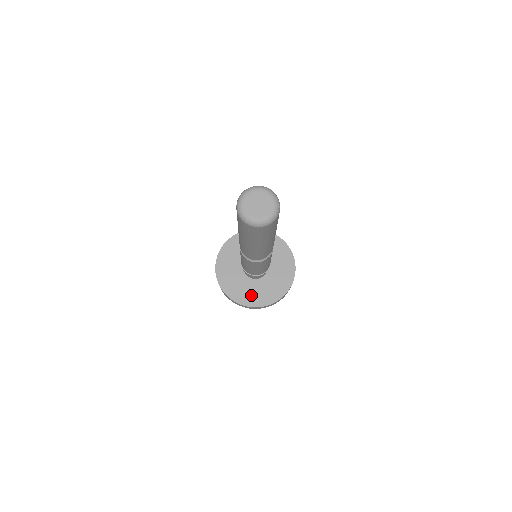
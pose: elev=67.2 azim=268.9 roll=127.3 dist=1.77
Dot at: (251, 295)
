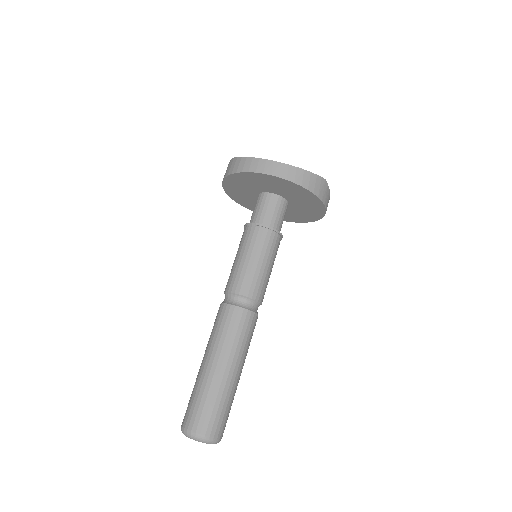
Dot at: (242, 198)
